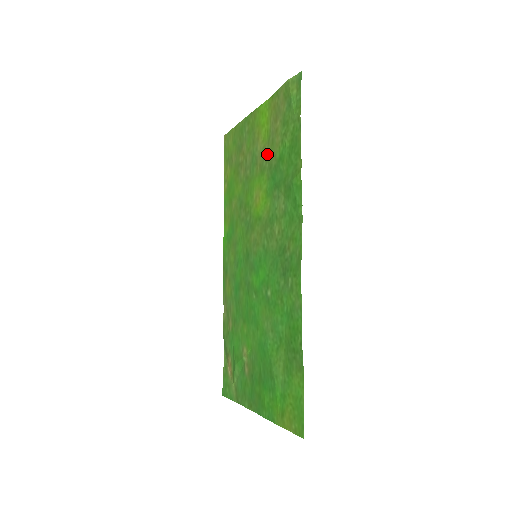
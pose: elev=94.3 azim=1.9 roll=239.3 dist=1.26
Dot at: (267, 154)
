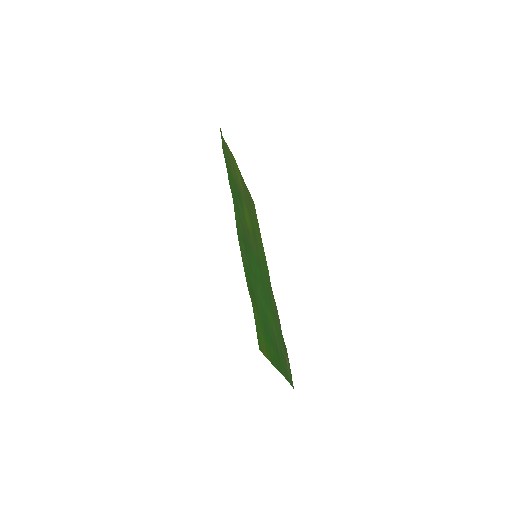
Dot at: (239, 187)
